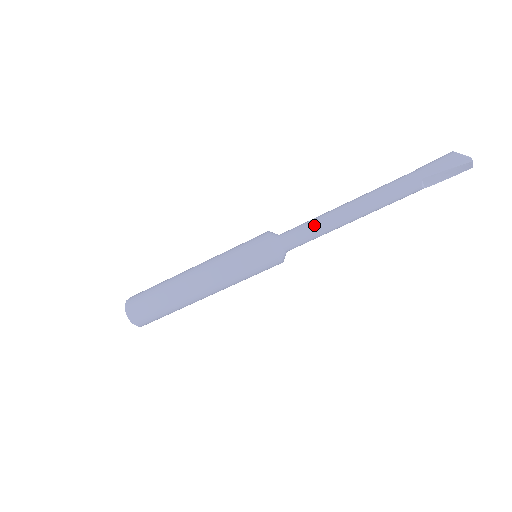
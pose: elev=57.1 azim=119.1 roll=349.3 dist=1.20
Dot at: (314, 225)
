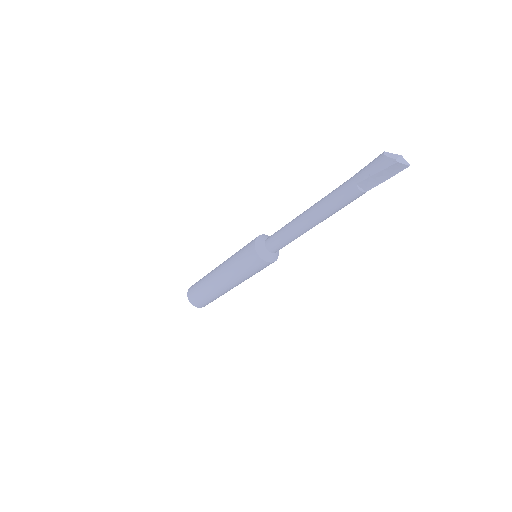
Dot at: (284, 231)
